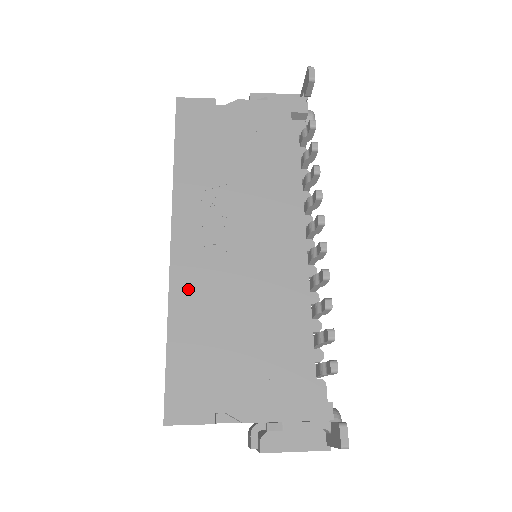
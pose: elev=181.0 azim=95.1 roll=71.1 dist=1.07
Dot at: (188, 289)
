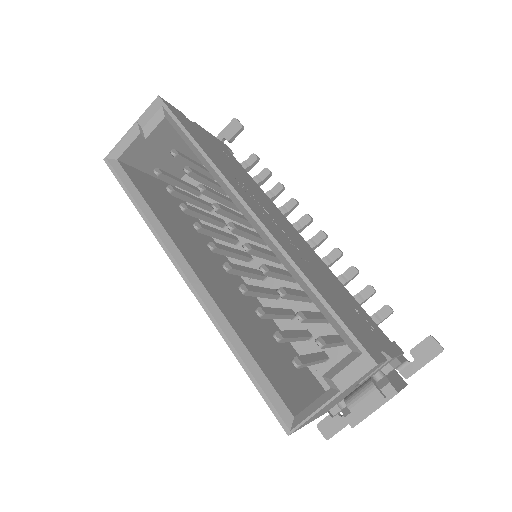
Dot at: (291, 251)
